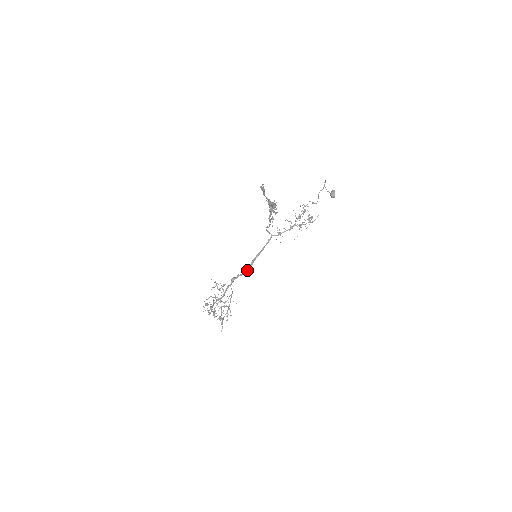
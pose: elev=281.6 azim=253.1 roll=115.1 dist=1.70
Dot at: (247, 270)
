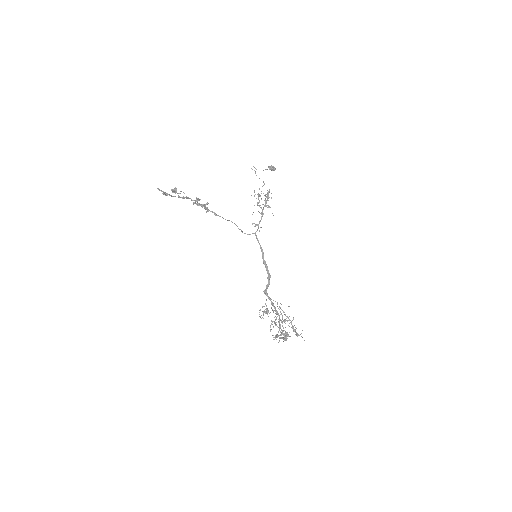
Dot at: (268, 275)
